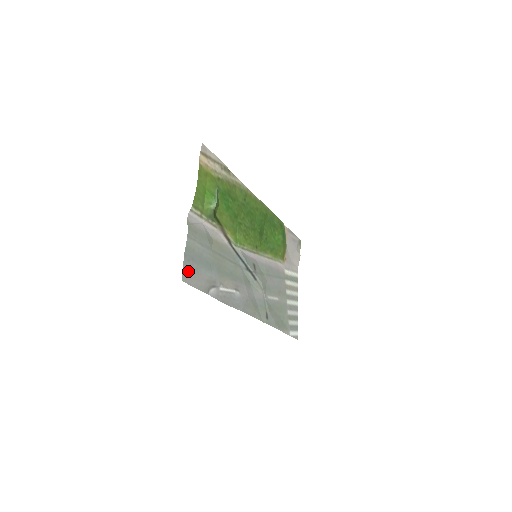
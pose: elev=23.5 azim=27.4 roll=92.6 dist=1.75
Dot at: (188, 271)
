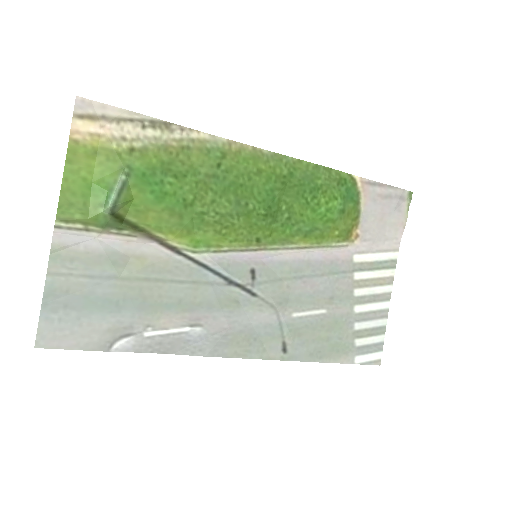
Dot at: (53, 328)
